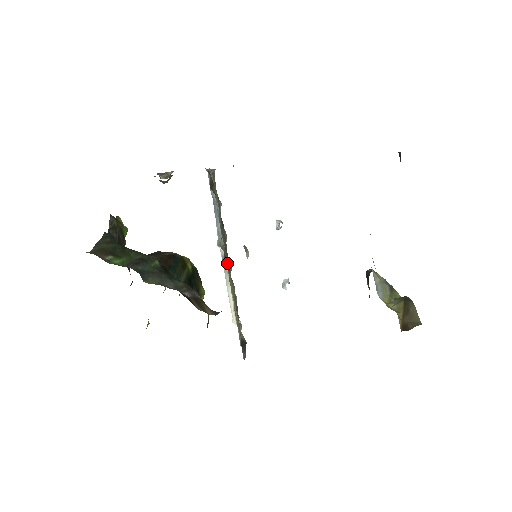
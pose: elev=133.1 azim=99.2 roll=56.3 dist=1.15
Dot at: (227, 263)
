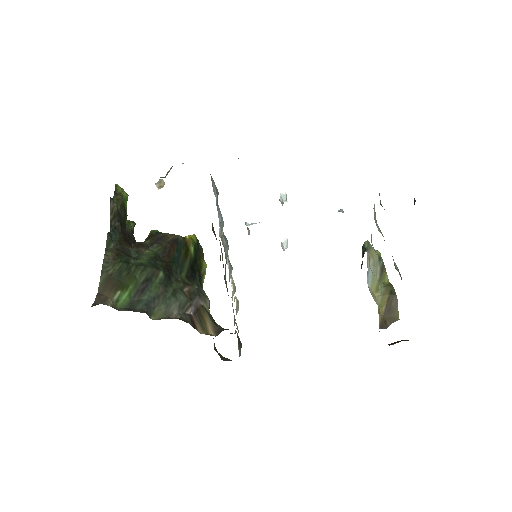
Dot at: occluded
